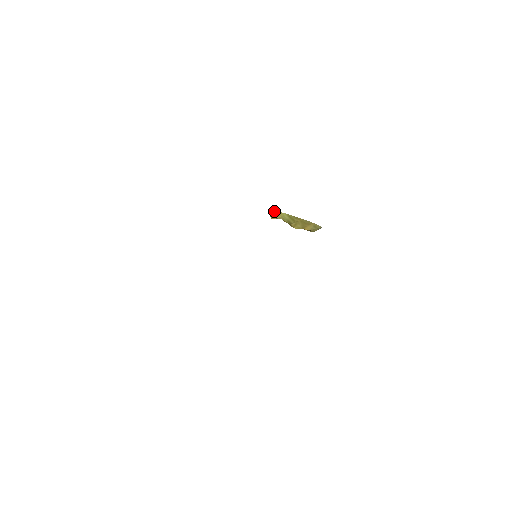
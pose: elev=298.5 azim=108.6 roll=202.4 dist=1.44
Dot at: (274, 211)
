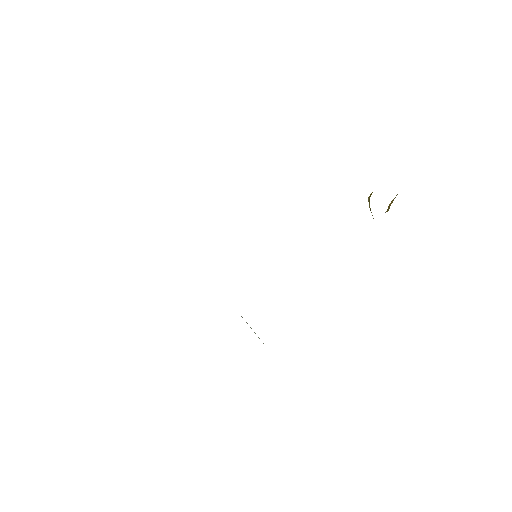
Dot at: occluded
